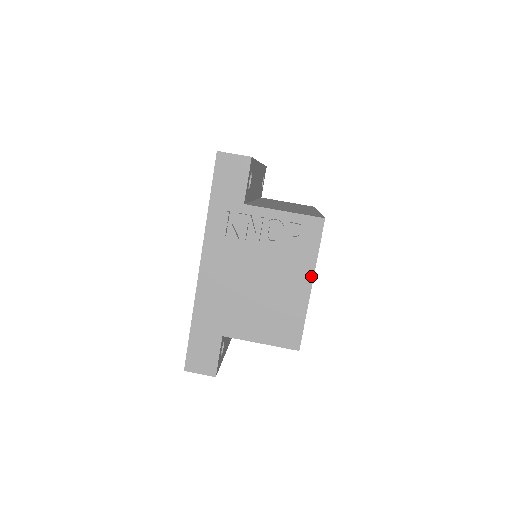
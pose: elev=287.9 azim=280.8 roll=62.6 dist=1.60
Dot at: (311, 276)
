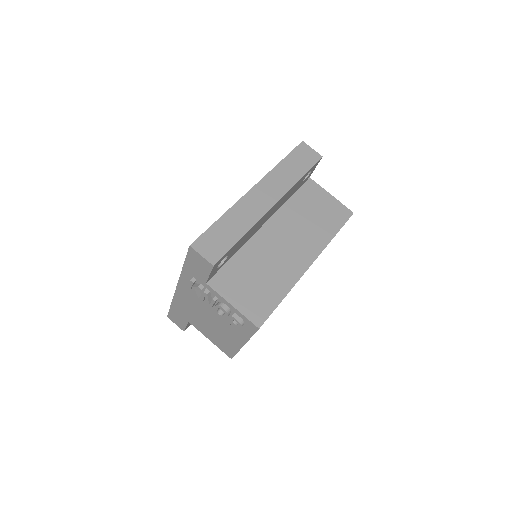
Dot at: (244, 342)
